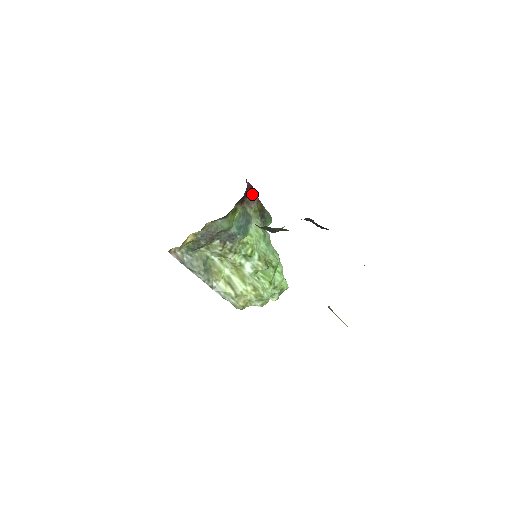
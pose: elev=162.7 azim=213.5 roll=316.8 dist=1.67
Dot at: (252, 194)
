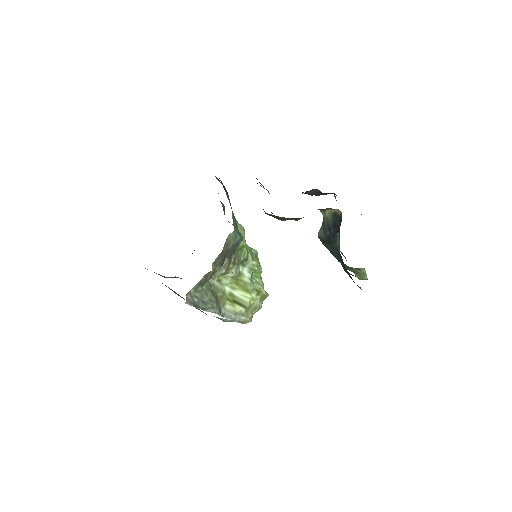
Dot at: occluded
